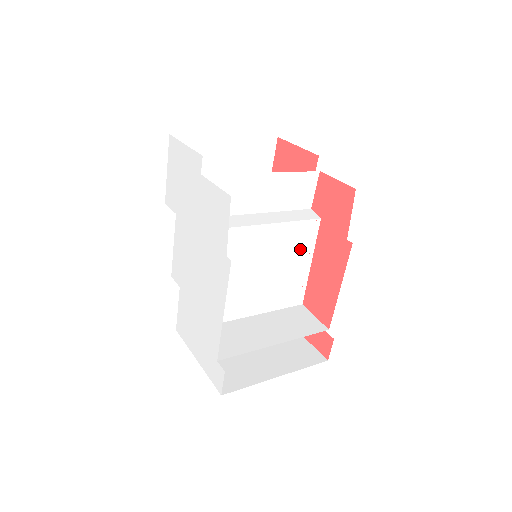
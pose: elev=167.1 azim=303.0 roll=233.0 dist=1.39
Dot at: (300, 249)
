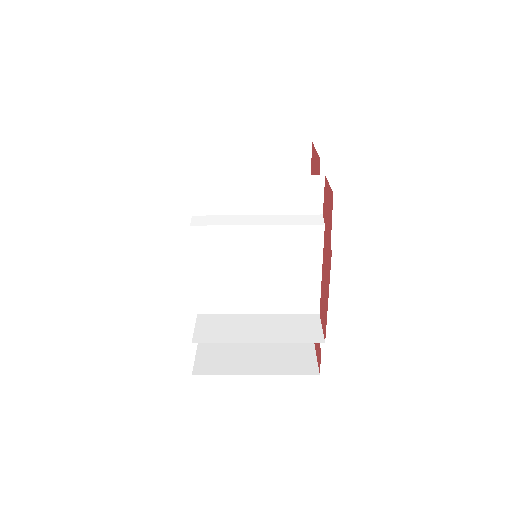
Dot at: (304, 254)
